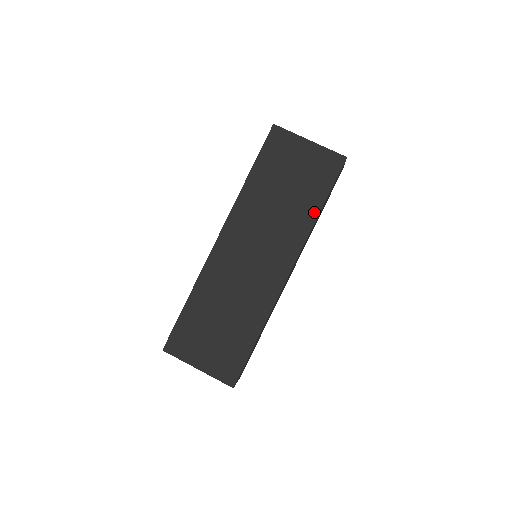
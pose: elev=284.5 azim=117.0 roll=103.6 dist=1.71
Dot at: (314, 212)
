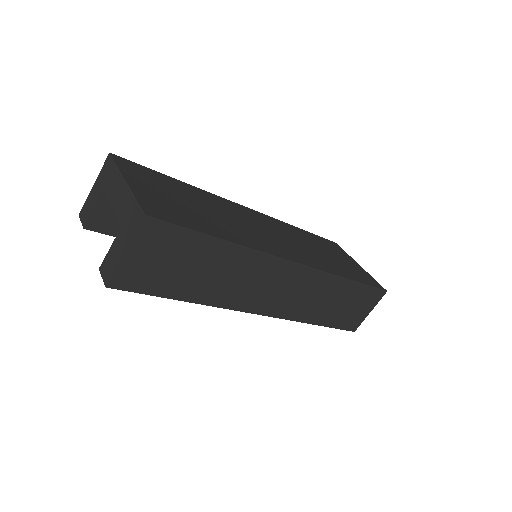
Dot at: (345, 275)
